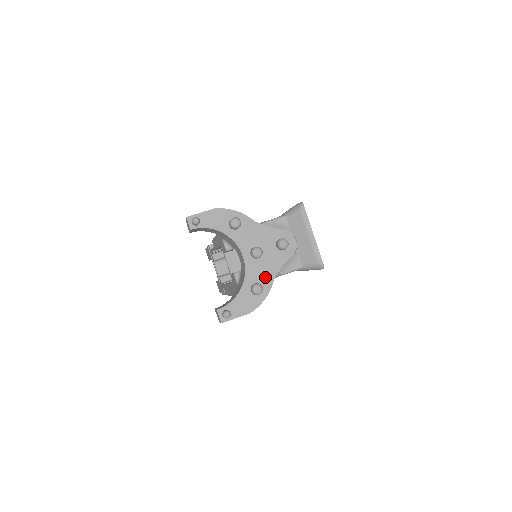
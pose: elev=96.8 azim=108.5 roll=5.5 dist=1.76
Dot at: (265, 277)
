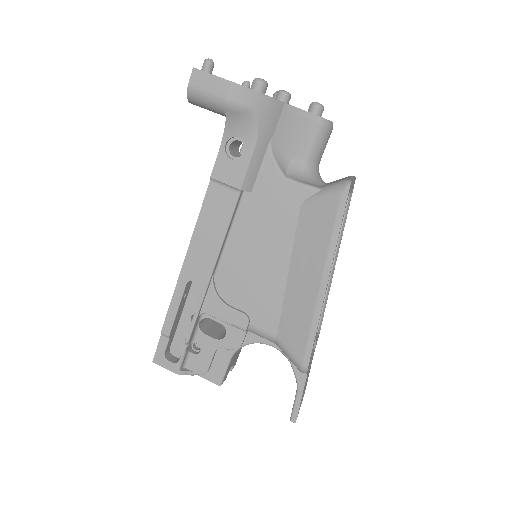
Dot at: occluded
